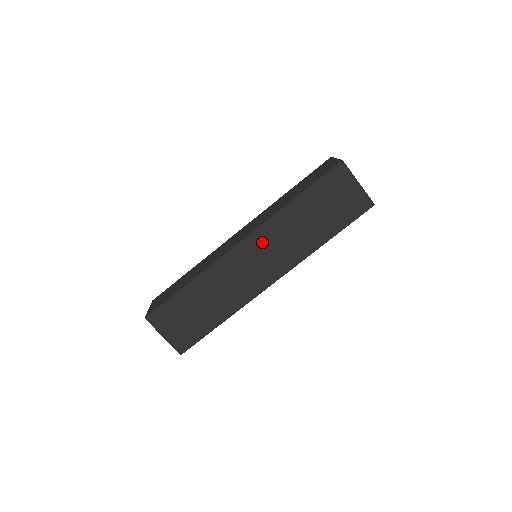
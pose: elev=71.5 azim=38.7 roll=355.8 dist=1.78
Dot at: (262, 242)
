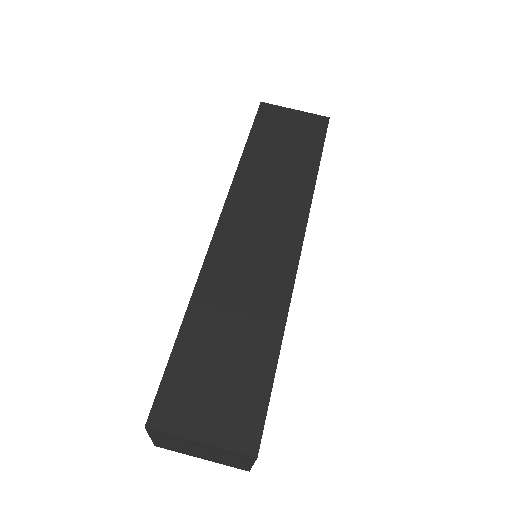
Dot at: (245, 210)
